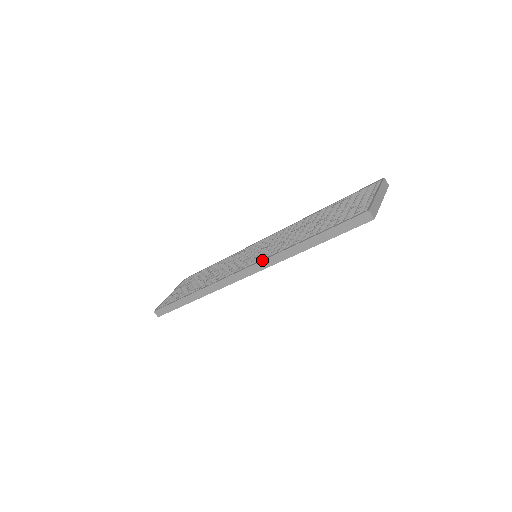
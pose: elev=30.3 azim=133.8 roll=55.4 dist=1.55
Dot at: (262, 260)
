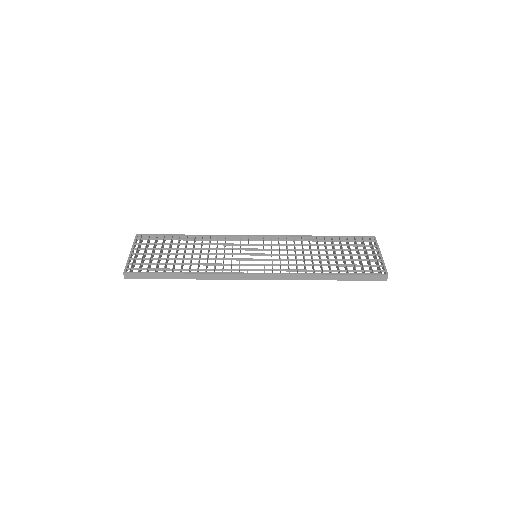
Dot at: (284, 274)
